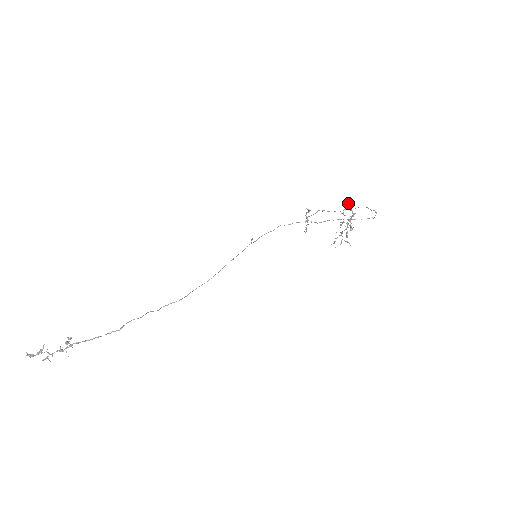
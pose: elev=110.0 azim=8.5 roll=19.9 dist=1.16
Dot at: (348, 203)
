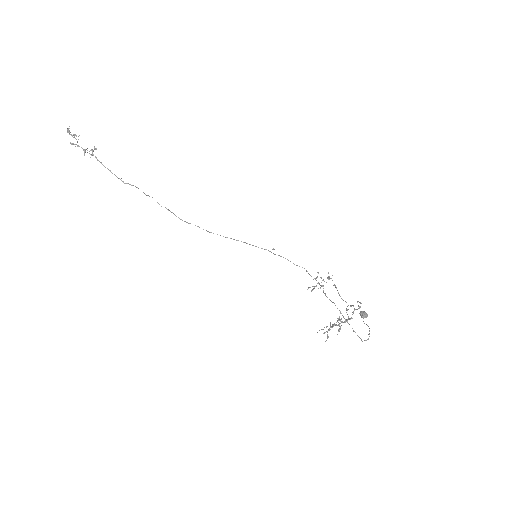
Dot at: (365, 313)
